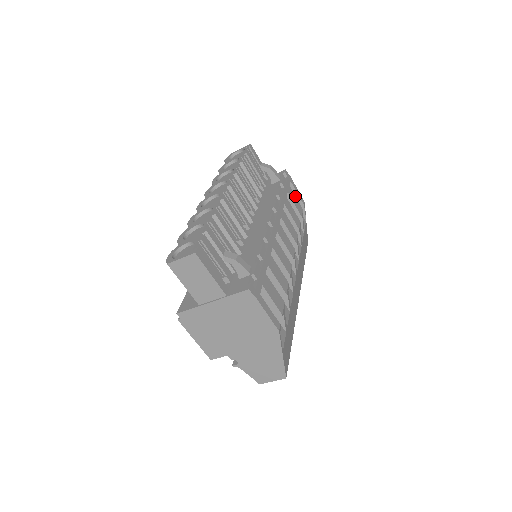
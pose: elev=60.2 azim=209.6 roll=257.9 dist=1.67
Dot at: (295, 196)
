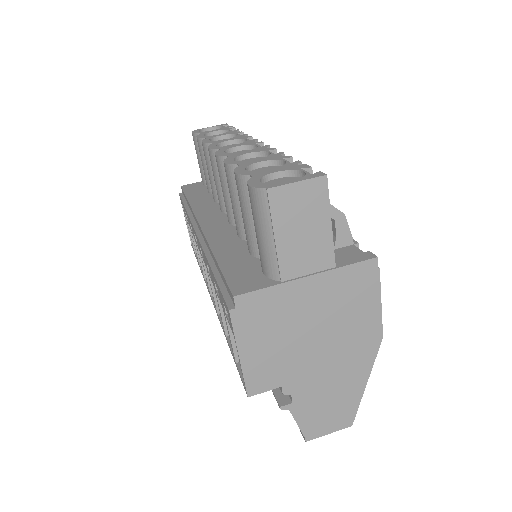
Dot at: occluded
